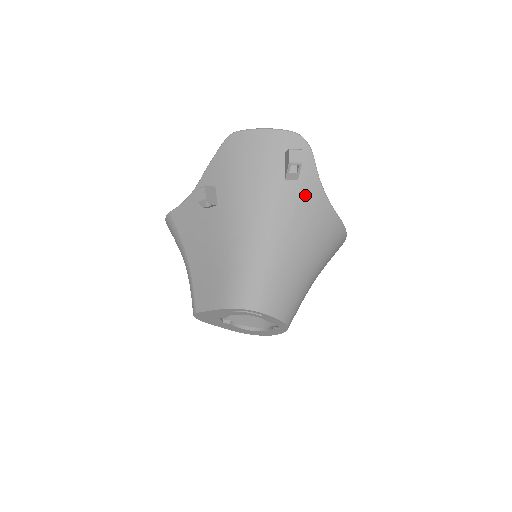
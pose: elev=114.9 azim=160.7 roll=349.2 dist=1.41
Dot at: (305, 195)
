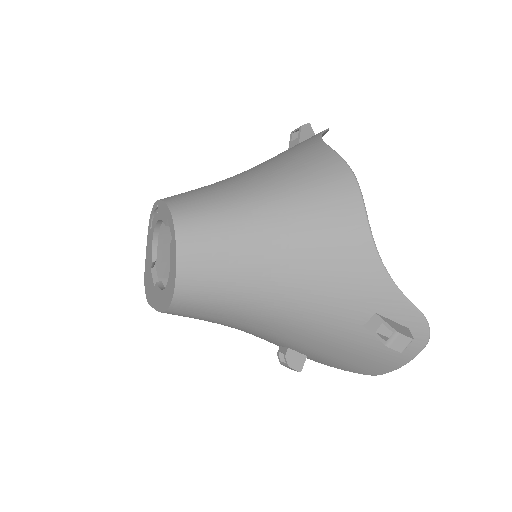
Dot at: occluded
